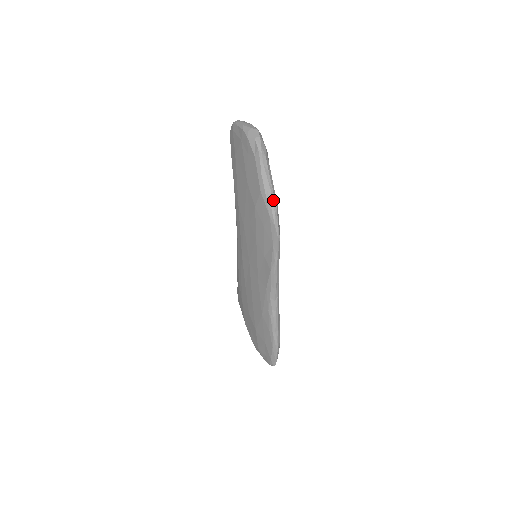
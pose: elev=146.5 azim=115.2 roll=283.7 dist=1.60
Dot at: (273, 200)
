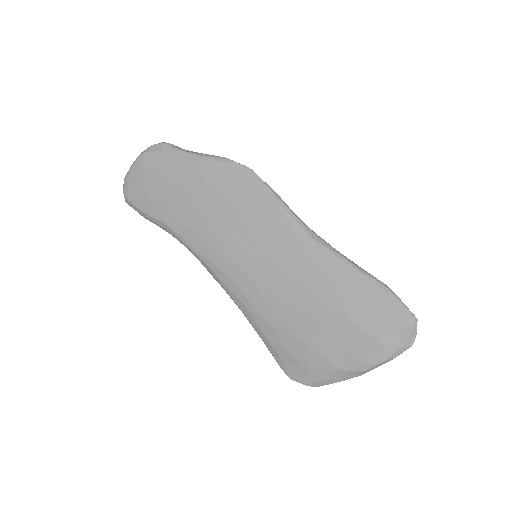
Dot at: (212, 155)
